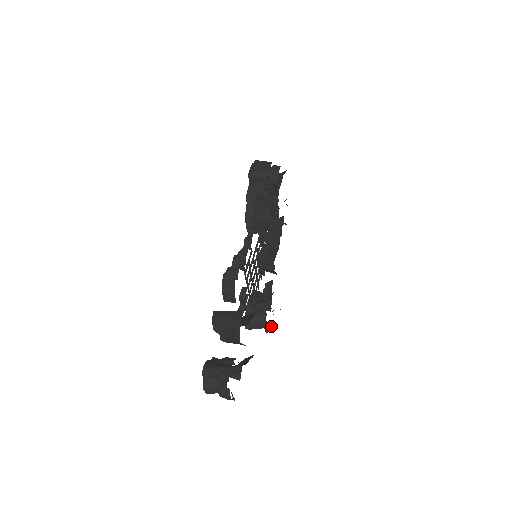
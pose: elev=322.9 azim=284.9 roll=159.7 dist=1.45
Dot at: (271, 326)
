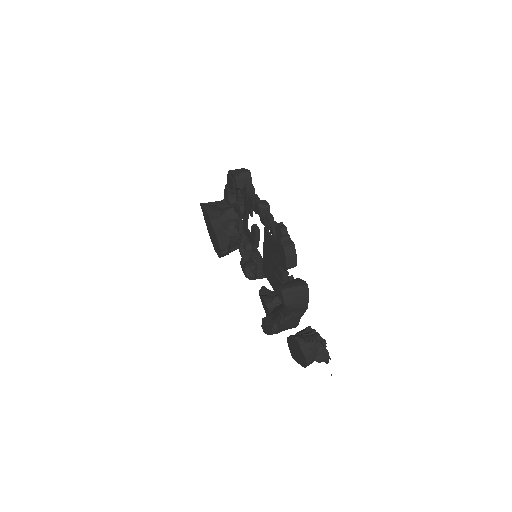
Dot at: occluded
